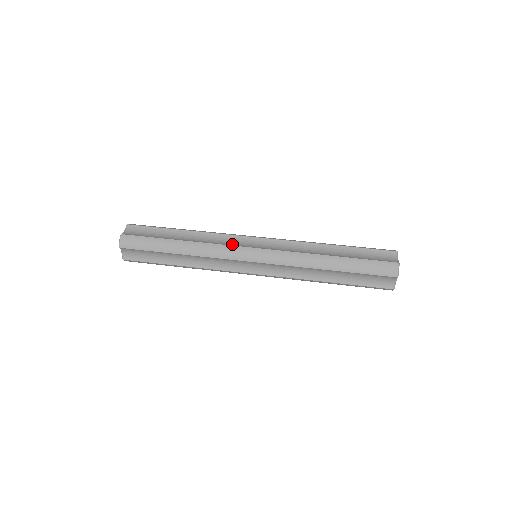
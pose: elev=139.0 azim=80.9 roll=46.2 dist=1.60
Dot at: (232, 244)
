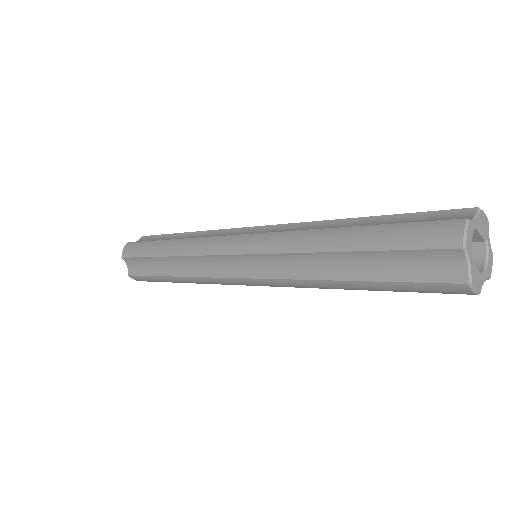
Dot at: occluded
